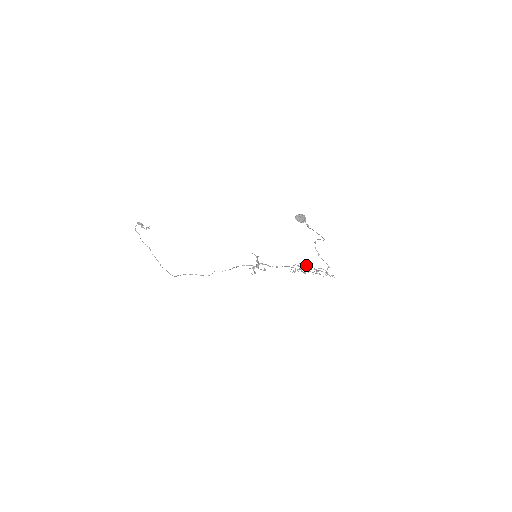
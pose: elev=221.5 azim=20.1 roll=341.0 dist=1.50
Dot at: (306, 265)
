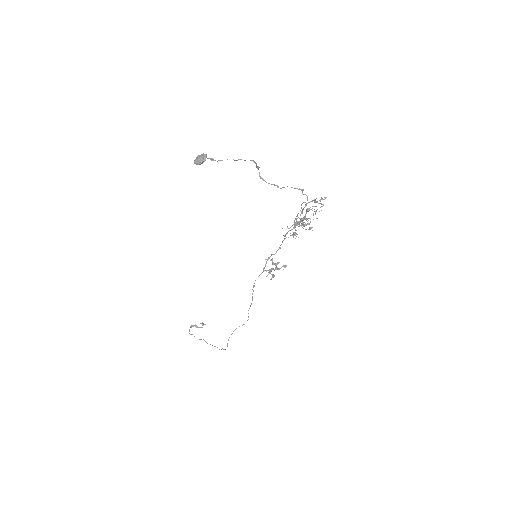
Dot at: (302, 218)
